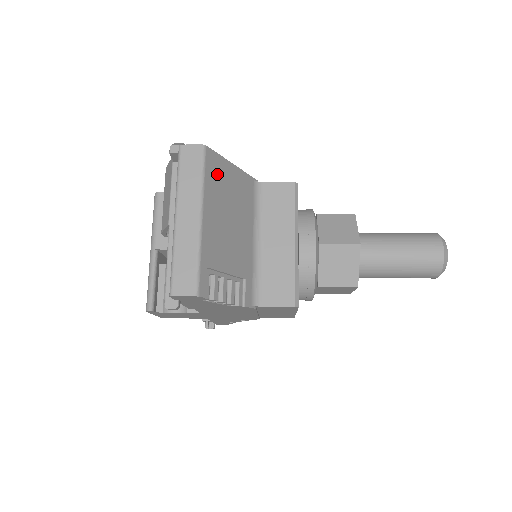
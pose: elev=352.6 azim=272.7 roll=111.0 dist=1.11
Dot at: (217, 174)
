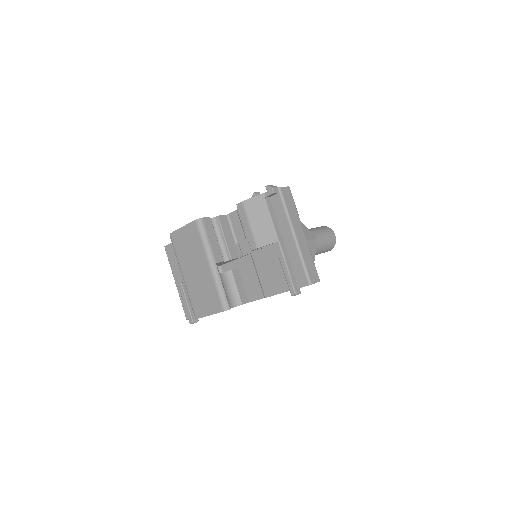
Dot at: occluded
